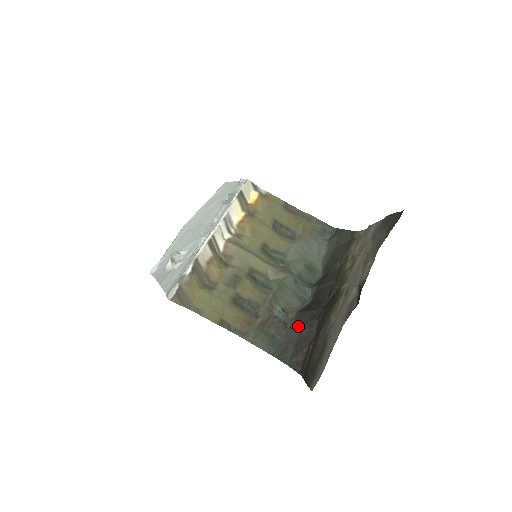
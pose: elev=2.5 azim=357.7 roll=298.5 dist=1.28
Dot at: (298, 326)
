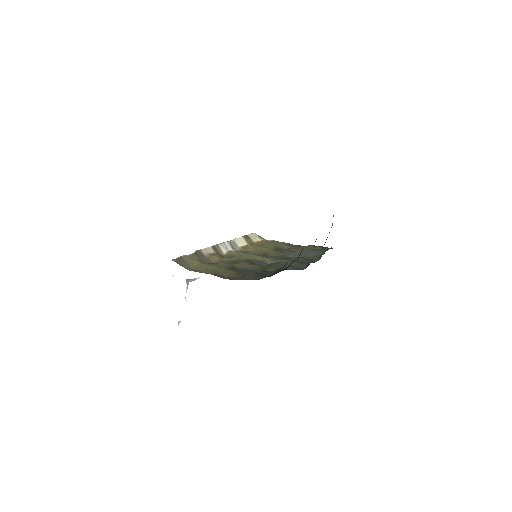
Dot at: occluded
